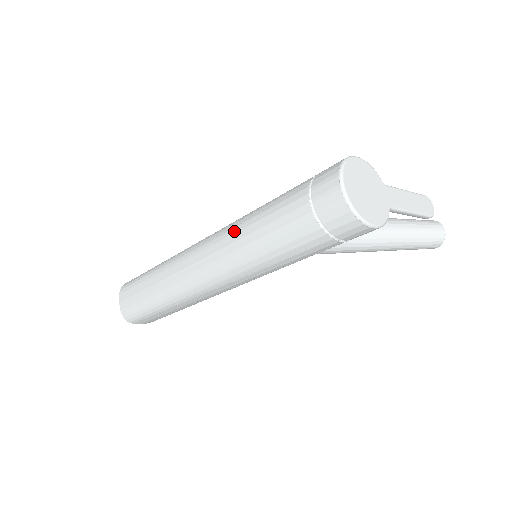
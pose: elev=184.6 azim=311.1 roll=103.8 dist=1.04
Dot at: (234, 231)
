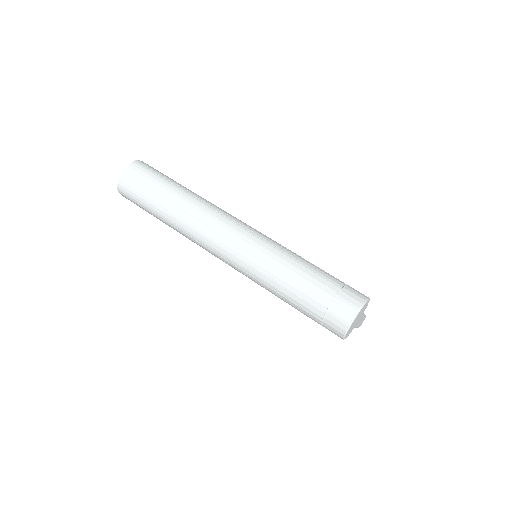
Dot at: (270, 255)
